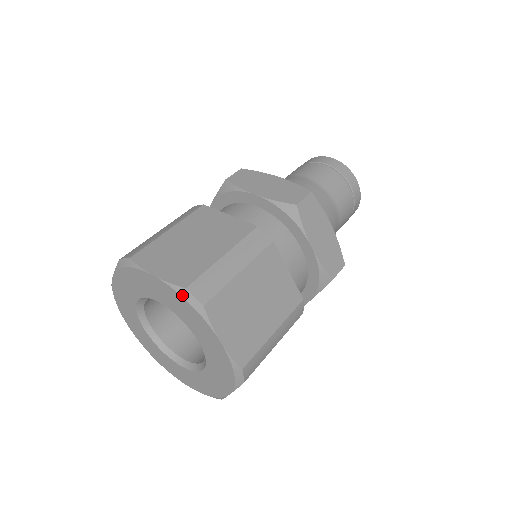
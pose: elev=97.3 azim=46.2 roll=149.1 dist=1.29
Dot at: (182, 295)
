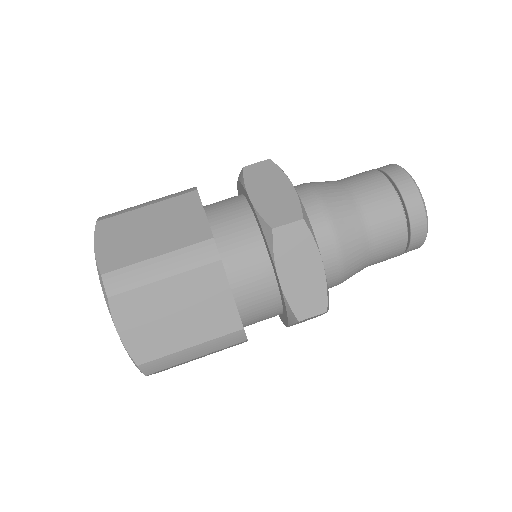
Dot at: (133, 362)
